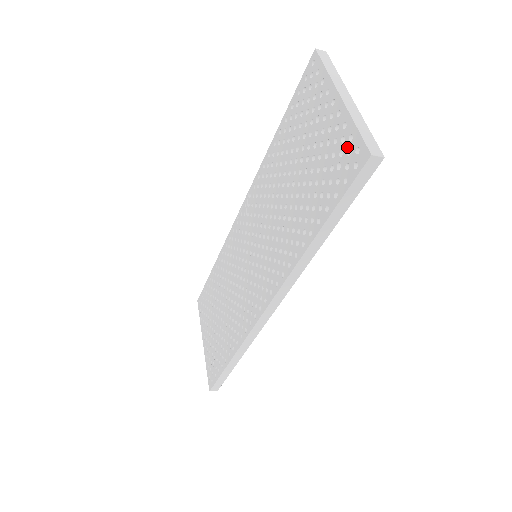
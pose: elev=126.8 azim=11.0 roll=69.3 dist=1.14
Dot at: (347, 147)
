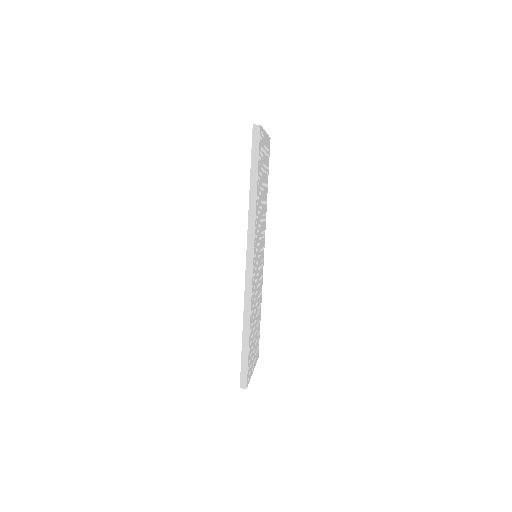
Dot at: occluded
